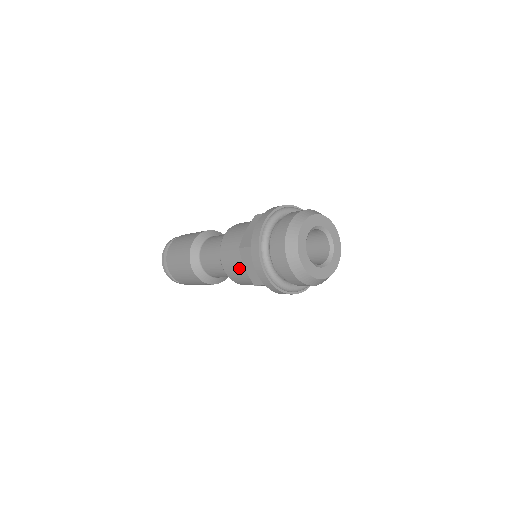
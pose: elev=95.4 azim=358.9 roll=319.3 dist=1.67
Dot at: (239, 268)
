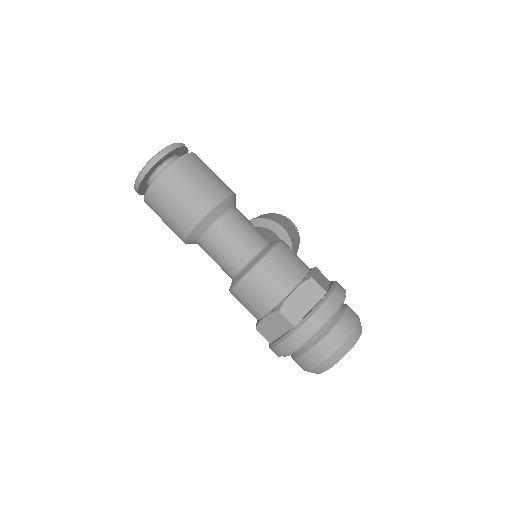
Dot at: (256, 308)
